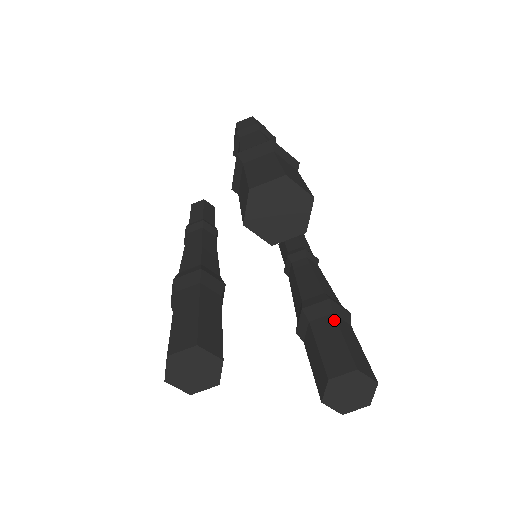
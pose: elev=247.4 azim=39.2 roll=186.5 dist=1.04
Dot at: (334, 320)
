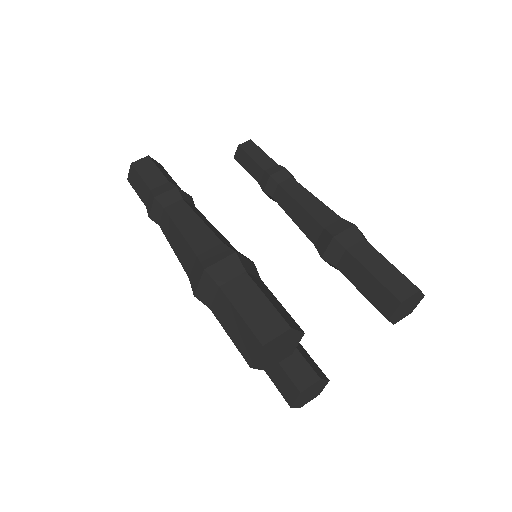
Dot at: (352, 258)
